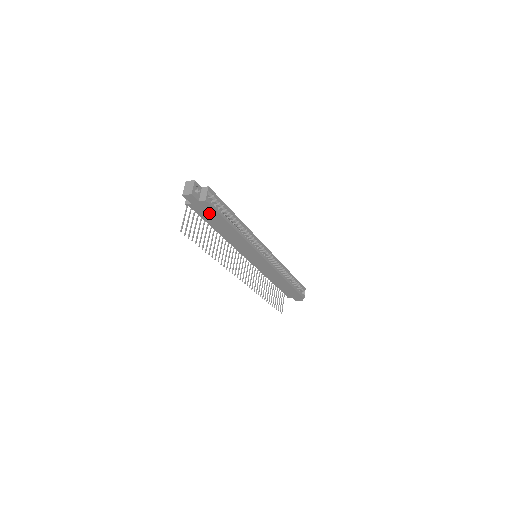
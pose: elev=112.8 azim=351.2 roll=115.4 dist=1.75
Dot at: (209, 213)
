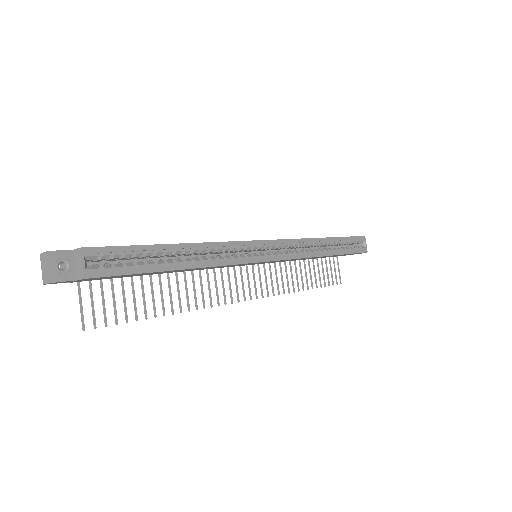
Dot at: (117, 276)
